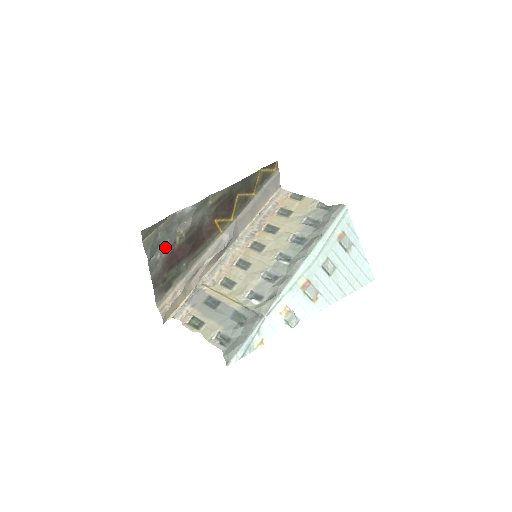
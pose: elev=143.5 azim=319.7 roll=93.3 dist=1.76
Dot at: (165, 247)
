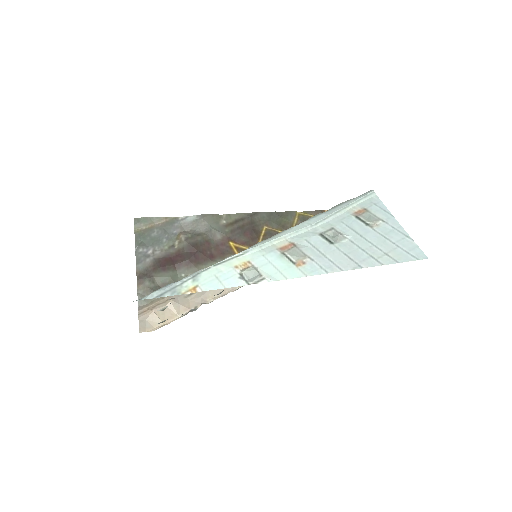
Dot at: (160, 246)
